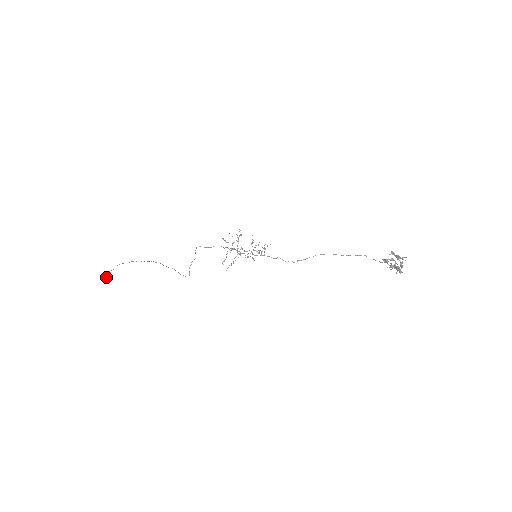
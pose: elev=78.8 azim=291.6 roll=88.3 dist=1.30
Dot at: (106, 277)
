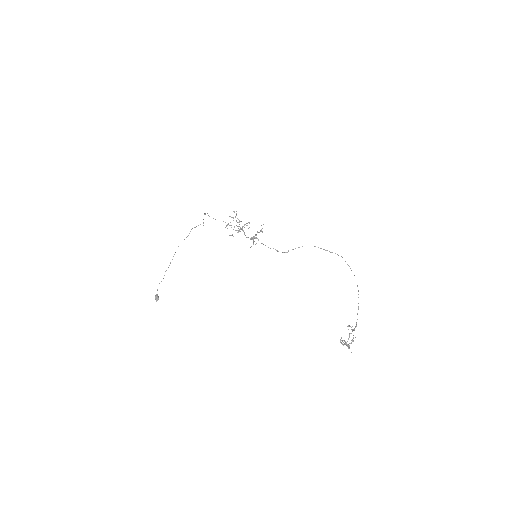
Dot at: (156, 300)
